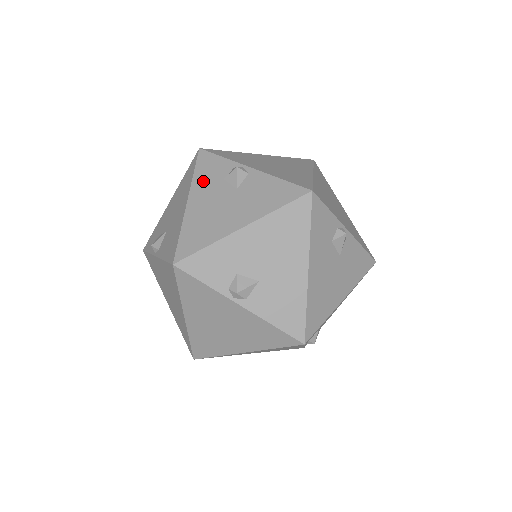
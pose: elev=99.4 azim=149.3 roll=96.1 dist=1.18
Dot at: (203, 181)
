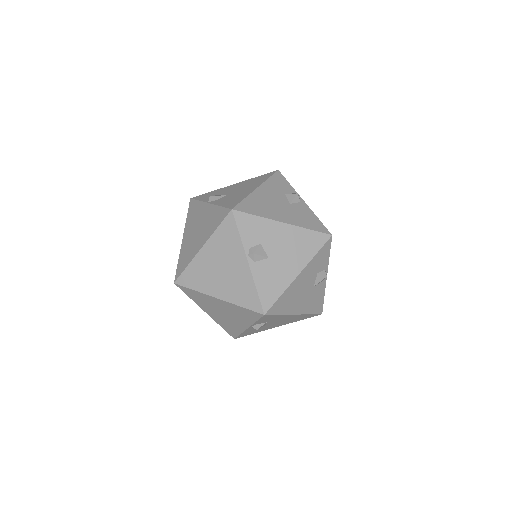
Dot at: (272, 186)
